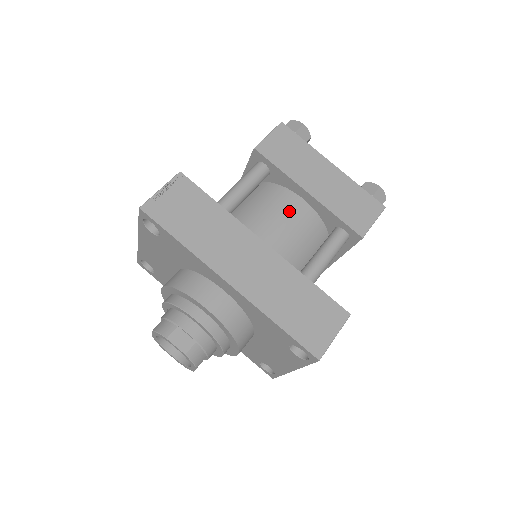
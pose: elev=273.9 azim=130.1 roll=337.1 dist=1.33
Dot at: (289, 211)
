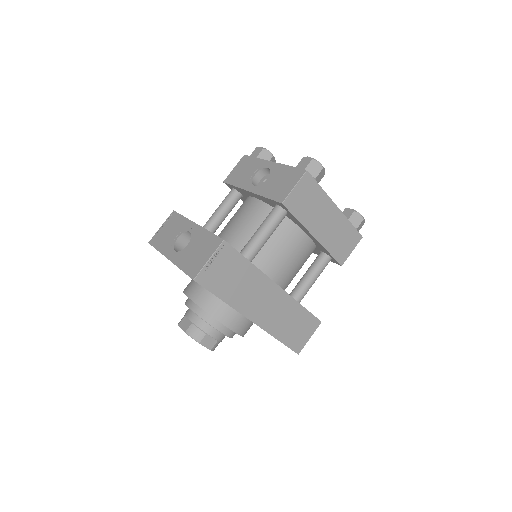
Dot at: (296, 248)
